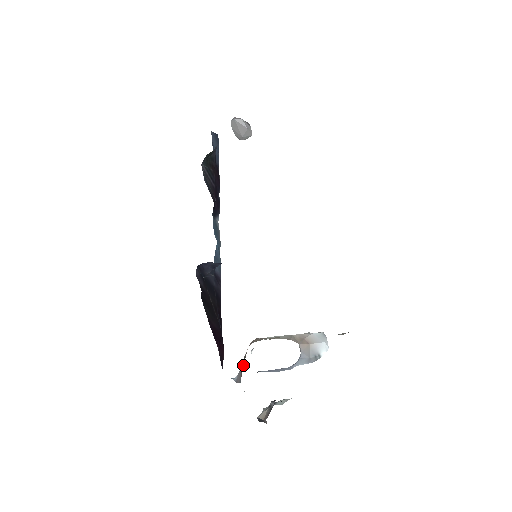
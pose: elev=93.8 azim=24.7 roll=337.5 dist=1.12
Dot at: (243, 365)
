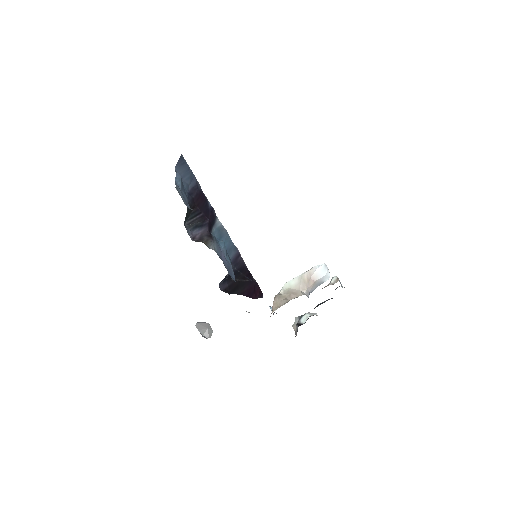
Dot at: occluded
